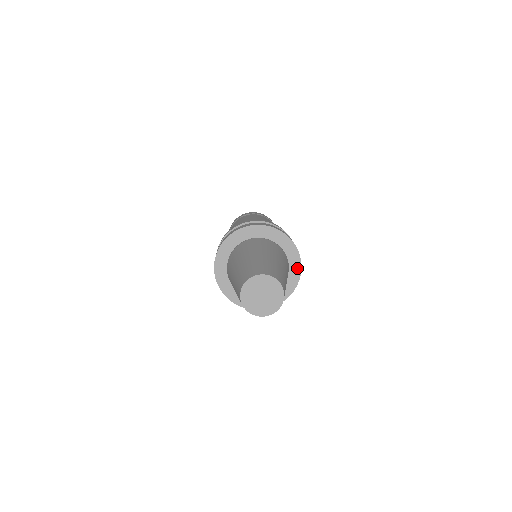
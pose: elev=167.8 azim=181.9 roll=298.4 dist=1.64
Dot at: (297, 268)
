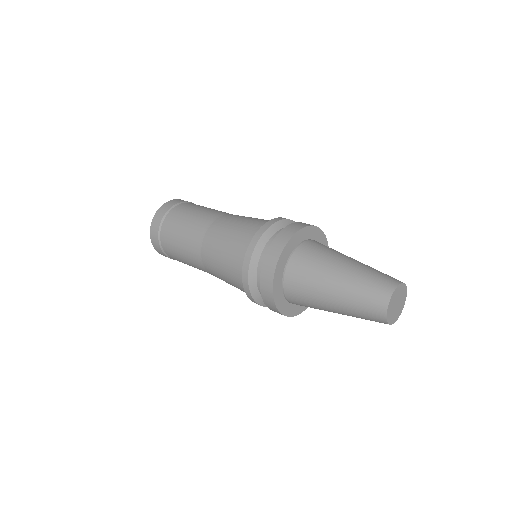
Dot at: occluded
